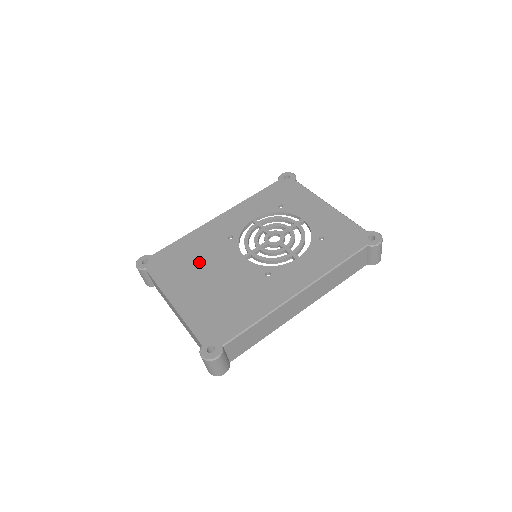
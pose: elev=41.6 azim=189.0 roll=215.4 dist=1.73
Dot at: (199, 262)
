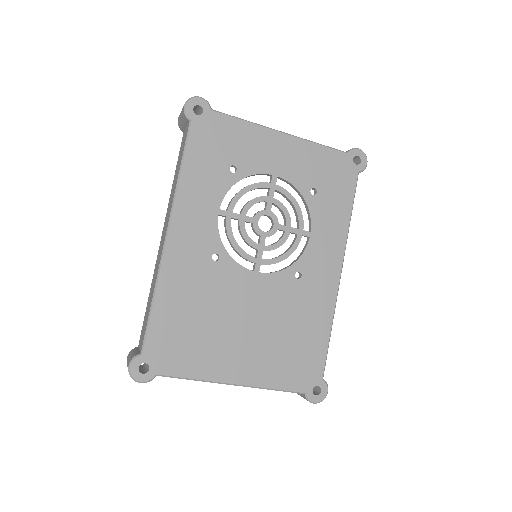
Dot at: (213, 317)
